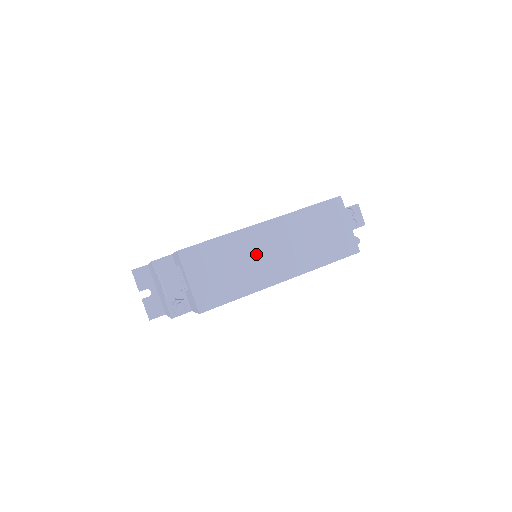
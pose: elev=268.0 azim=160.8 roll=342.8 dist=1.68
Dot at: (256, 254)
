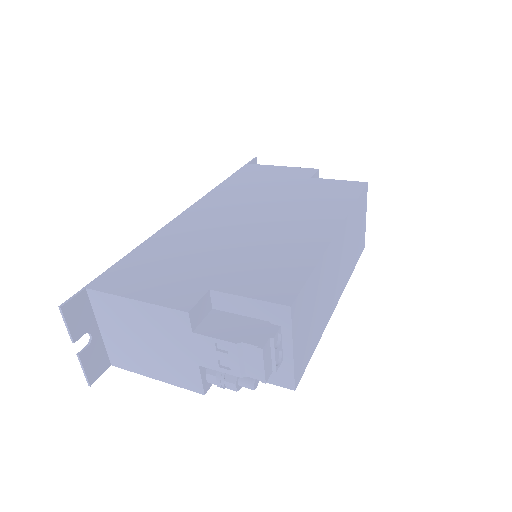
Dot at: (330, 278)
